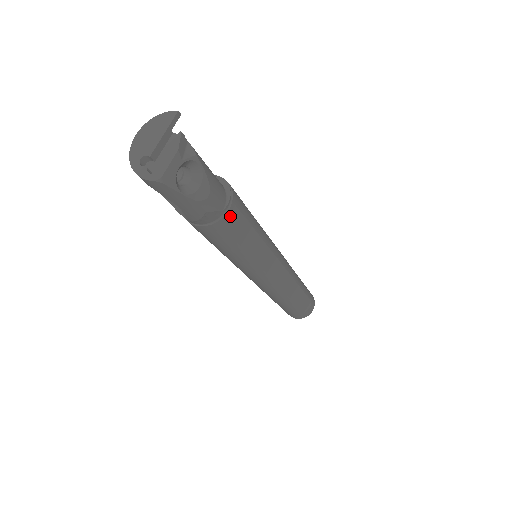
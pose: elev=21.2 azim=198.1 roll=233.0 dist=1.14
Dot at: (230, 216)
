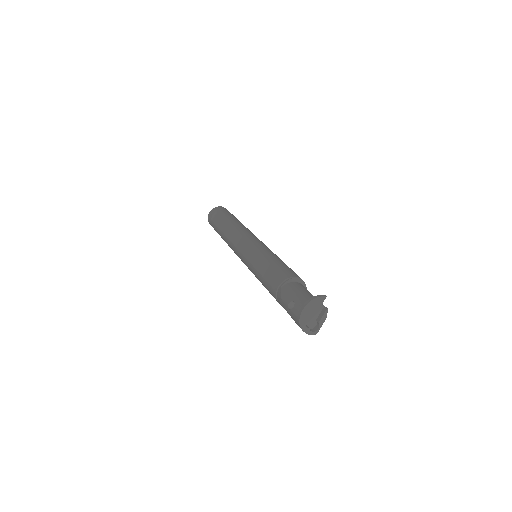
Dot at: occluded
